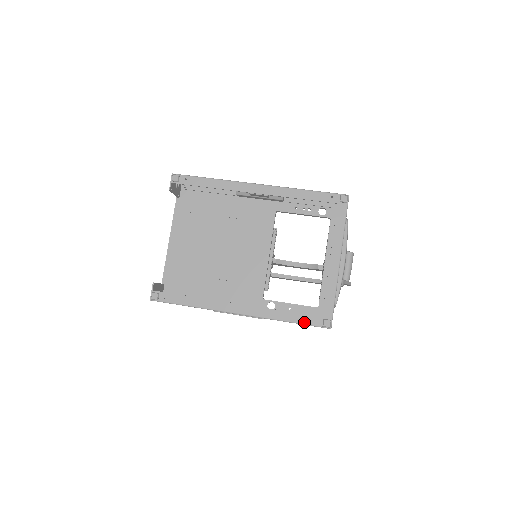
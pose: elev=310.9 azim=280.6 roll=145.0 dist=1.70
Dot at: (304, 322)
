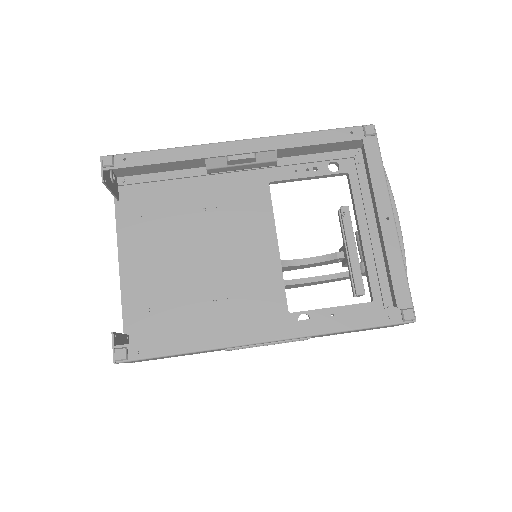
Dot at: (373, 323)
